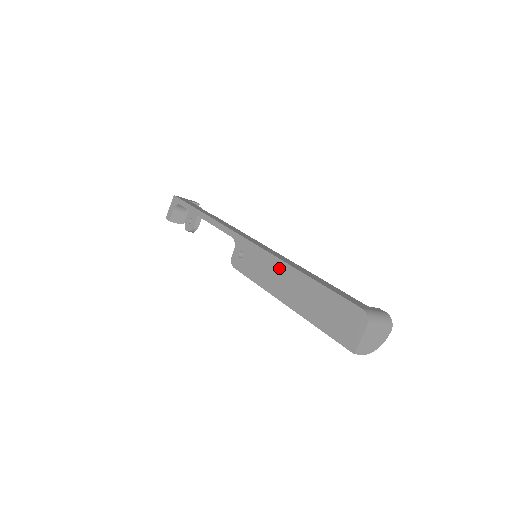
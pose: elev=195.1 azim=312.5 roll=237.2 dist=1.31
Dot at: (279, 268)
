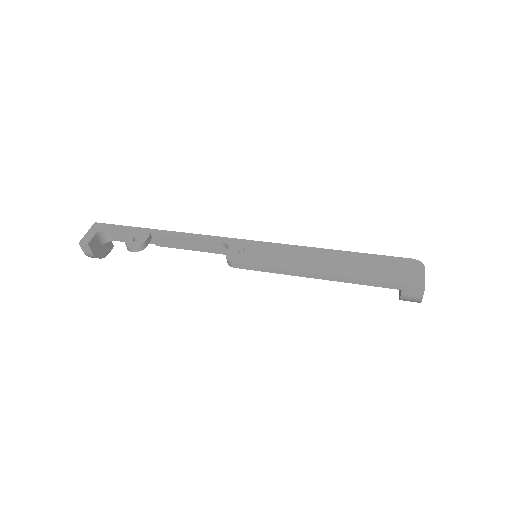
Dot at: (304, 252)
